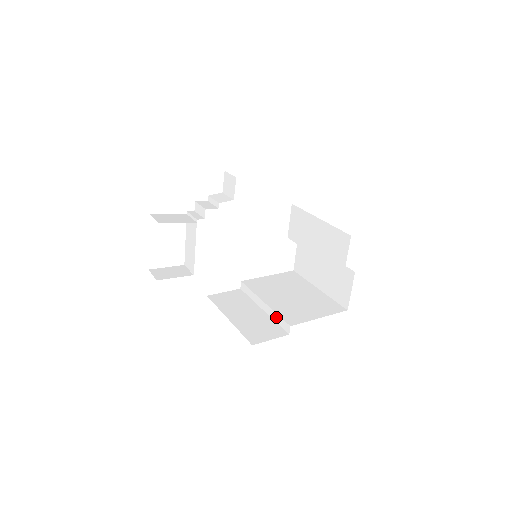
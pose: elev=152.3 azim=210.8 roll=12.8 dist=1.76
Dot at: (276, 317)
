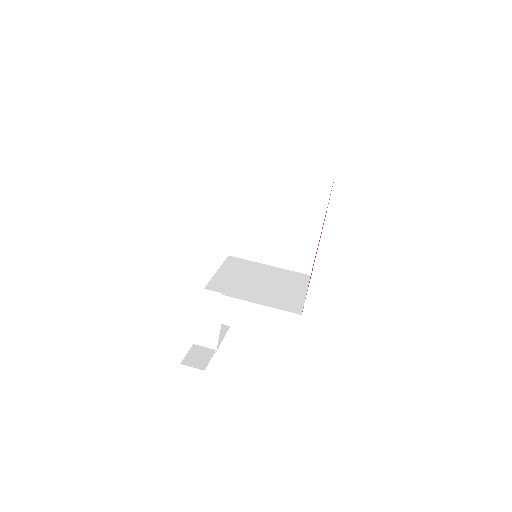
Dot at: (297, 238)
